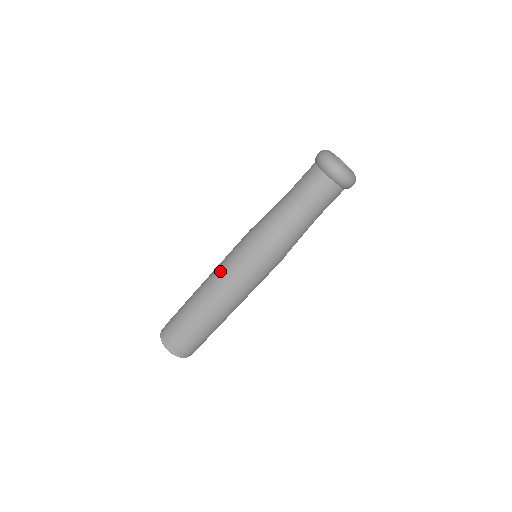
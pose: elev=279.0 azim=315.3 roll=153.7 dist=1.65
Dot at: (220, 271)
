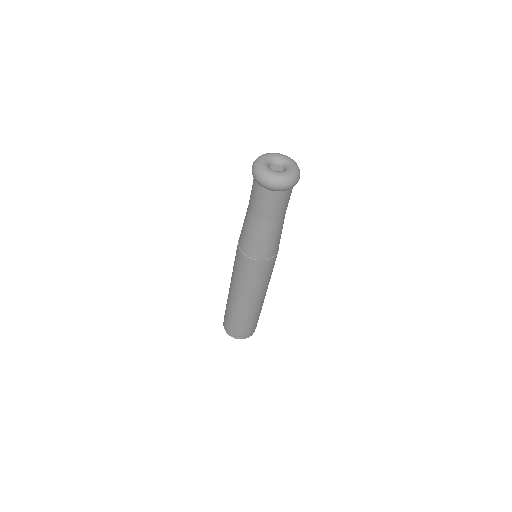
Dot at: (233, 279)
